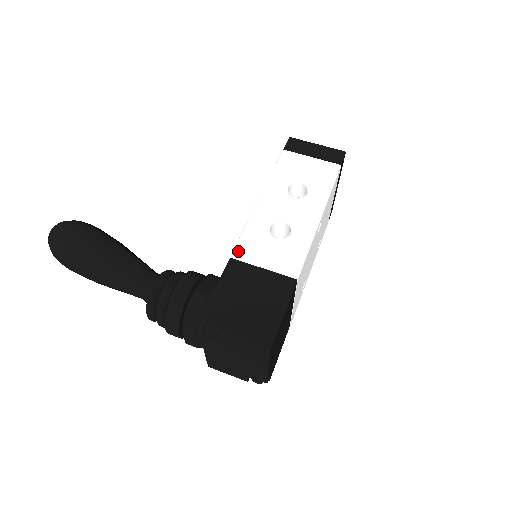
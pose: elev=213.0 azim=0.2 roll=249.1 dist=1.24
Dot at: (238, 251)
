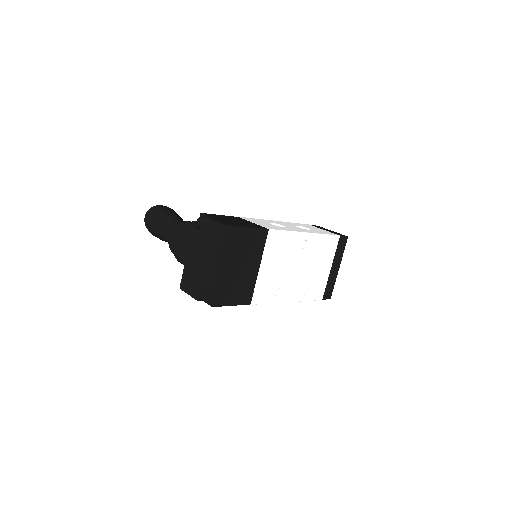
Dot at: (245, 218)
